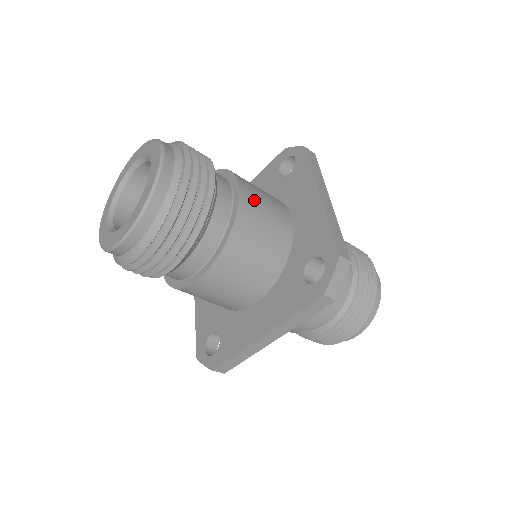
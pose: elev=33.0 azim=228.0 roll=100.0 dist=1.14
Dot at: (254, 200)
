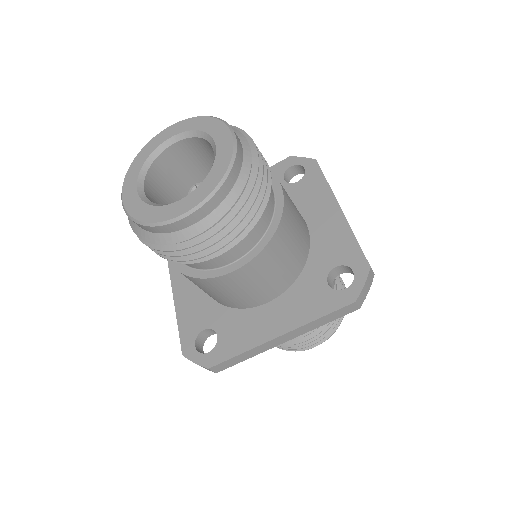
Dot at: (290, 201)
